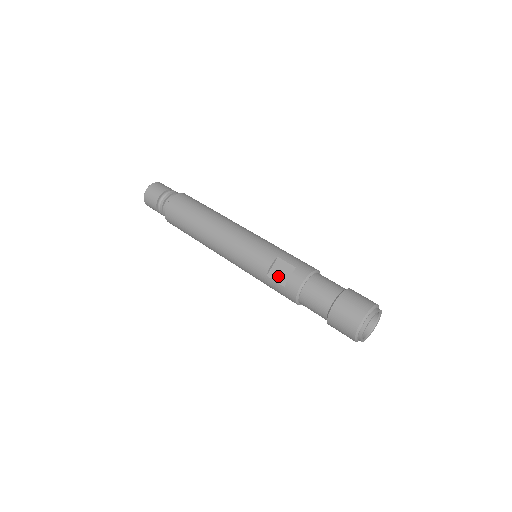
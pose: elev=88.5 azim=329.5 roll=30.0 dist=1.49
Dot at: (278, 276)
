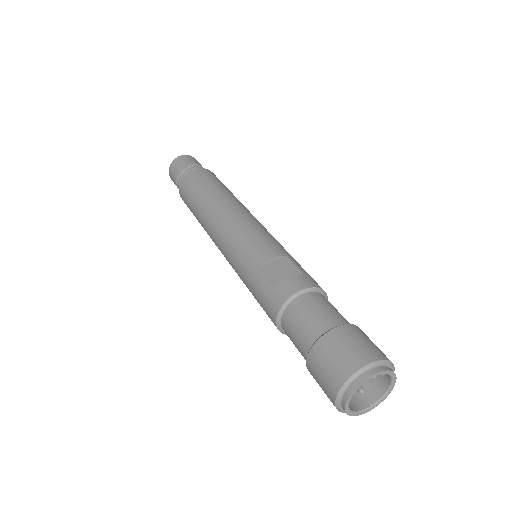
Dot at: (274, 273)
